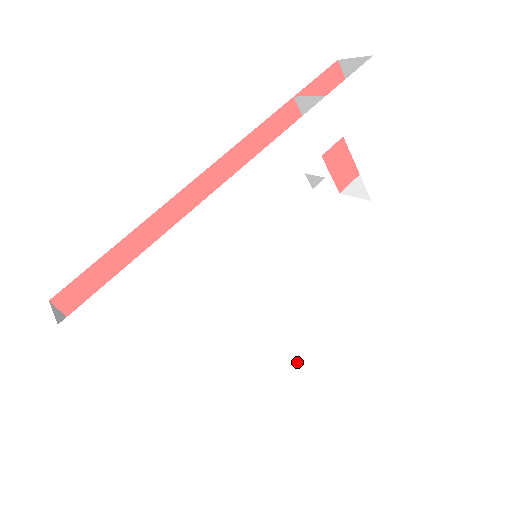
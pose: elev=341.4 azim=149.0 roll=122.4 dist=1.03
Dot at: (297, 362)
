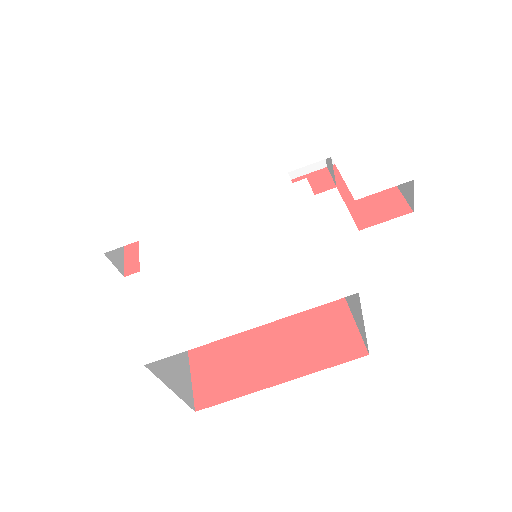
Dot at: (223, 316)
